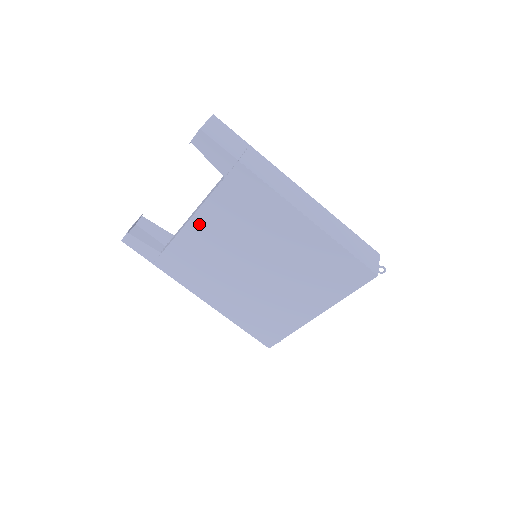
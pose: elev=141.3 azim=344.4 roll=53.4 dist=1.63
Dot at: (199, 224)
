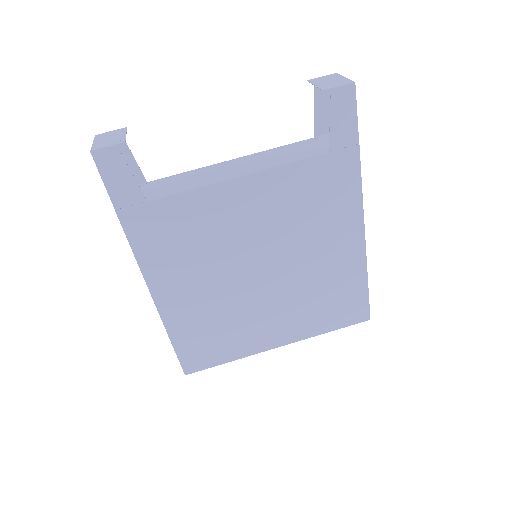
Dot at: (245, 189)
